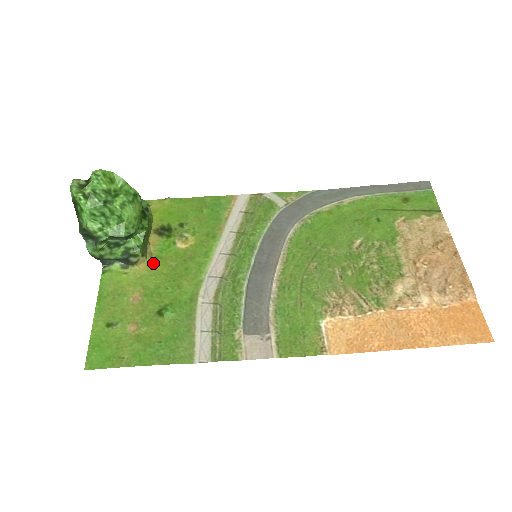
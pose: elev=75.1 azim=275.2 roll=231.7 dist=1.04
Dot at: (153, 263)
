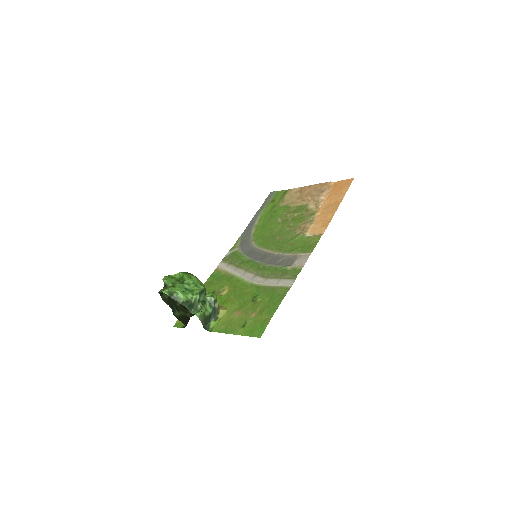
Dot at: (225, 306)
